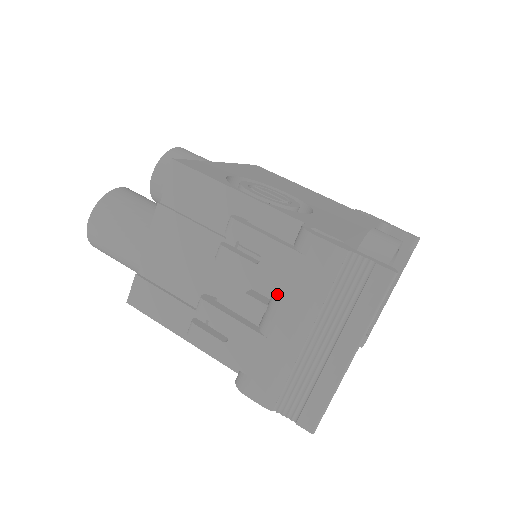
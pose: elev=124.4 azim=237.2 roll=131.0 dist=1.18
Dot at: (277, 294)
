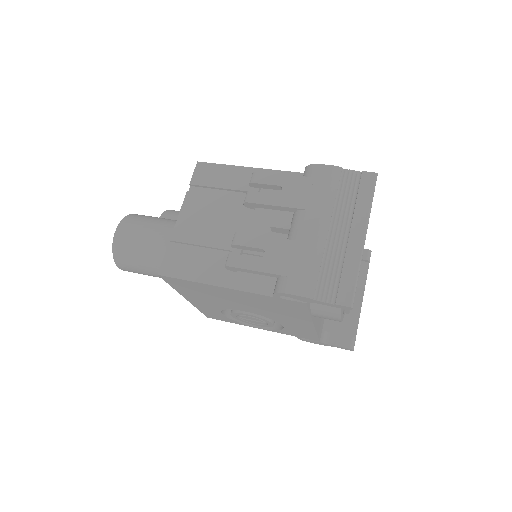
Dot at: (299, 208)
